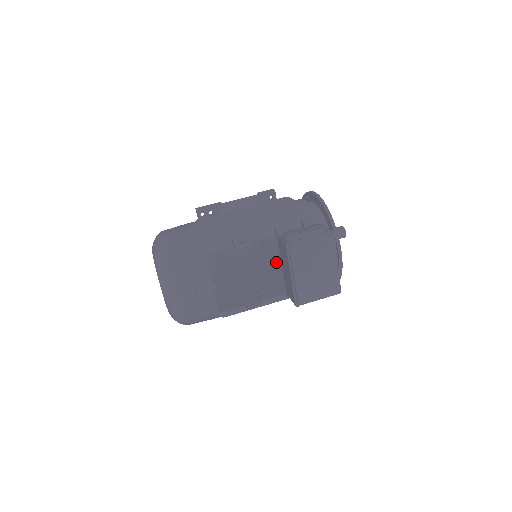
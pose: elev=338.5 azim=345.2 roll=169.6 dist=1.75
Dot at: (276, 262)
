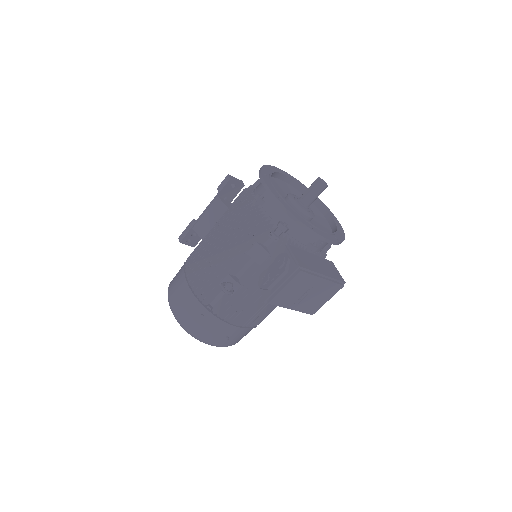
Dot at: occluded
